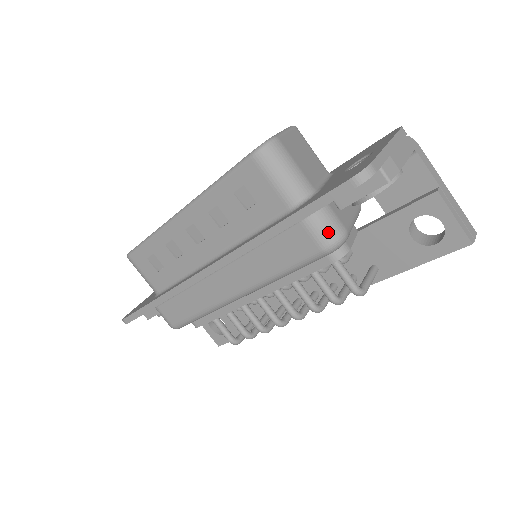
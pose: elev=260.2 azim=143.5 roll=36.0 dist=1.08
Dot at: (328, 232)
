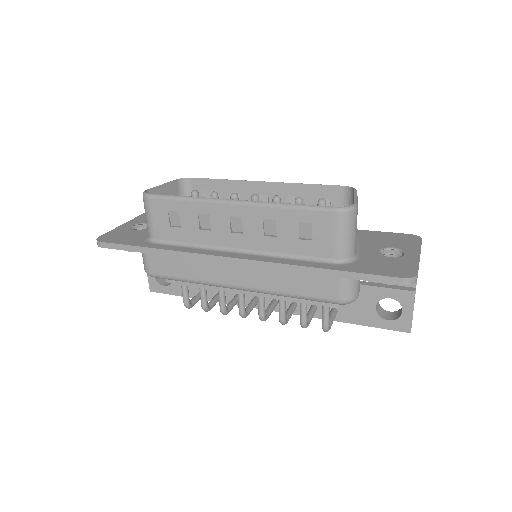
Dot at: (351, 292)
